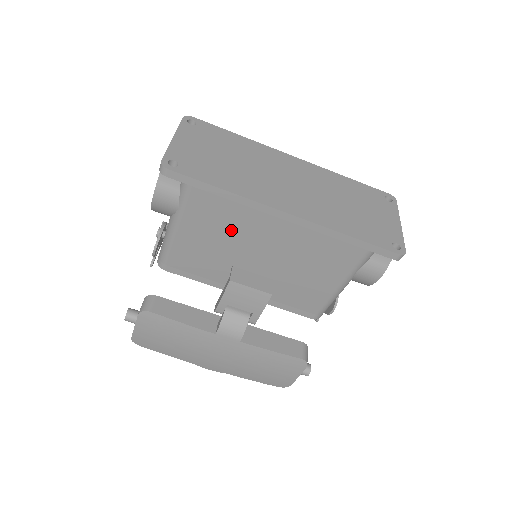
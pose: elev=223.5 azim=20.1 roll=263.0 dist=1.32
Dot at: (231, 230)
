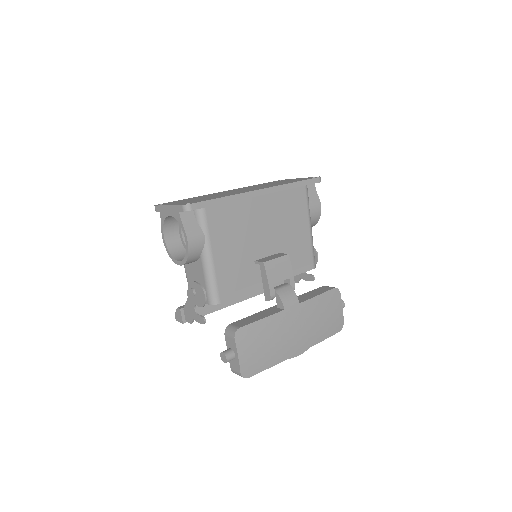
Dot at: (240, 230)
